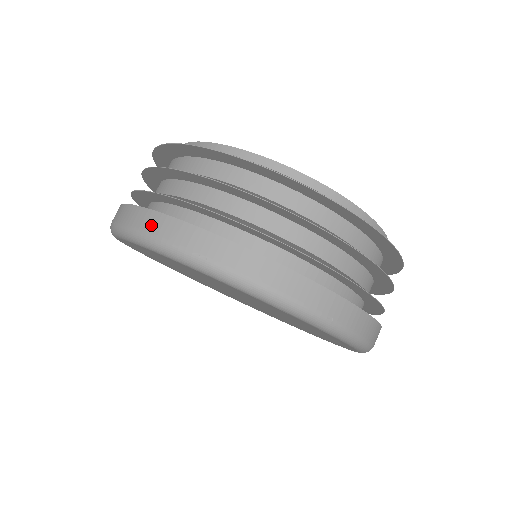
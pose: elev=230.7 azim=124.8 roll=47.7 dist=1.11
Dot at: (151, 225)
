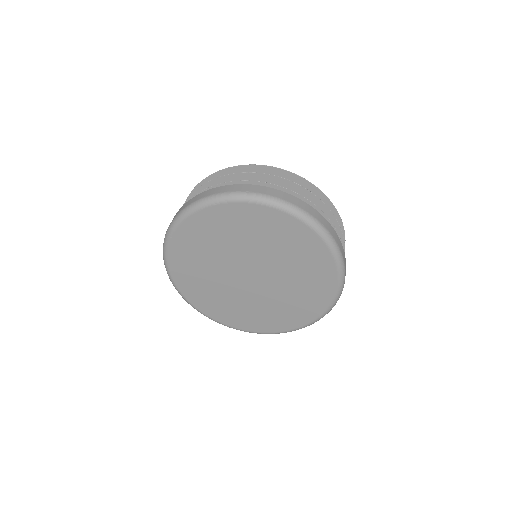
Dot at: (214, 191)
